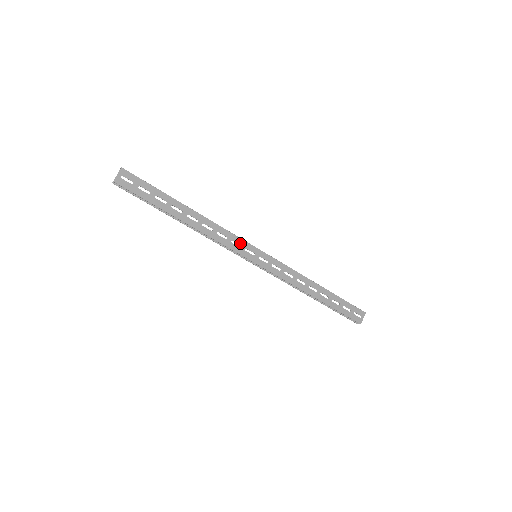
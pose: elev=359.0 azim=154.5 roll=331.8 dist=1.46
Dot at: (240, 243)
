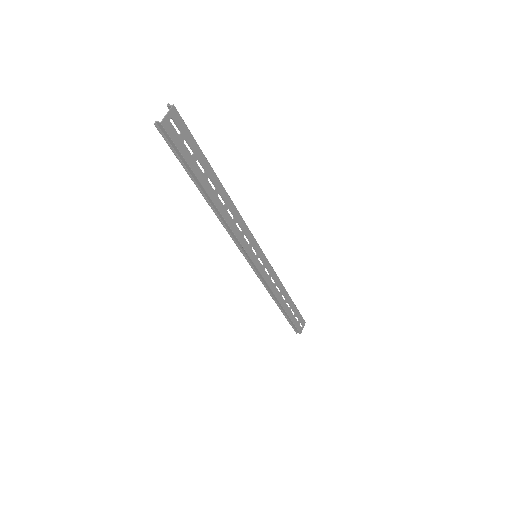
Dot at: (250, 239)
